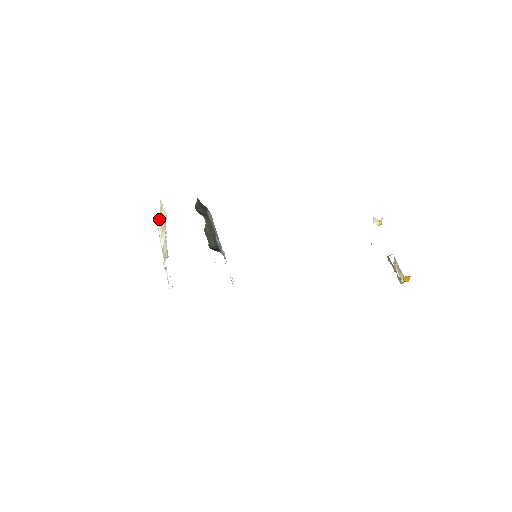
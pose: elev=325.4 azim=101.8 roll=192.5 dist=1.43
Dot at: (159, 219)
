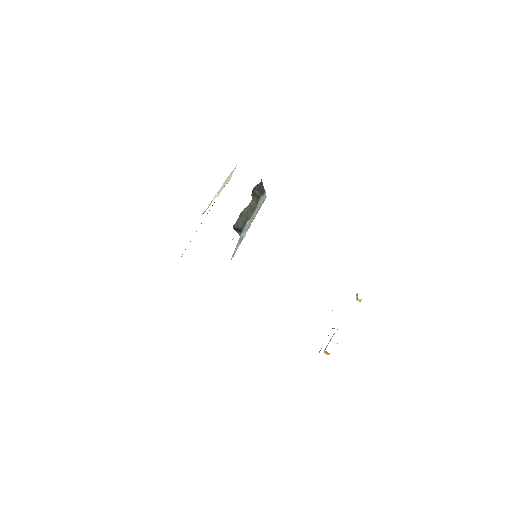
Dot at: (227, 177)
